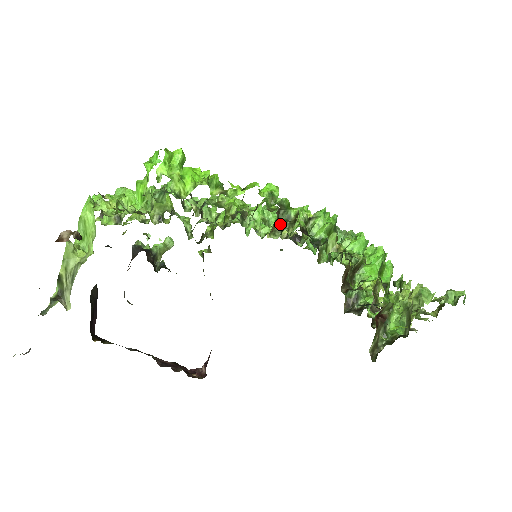
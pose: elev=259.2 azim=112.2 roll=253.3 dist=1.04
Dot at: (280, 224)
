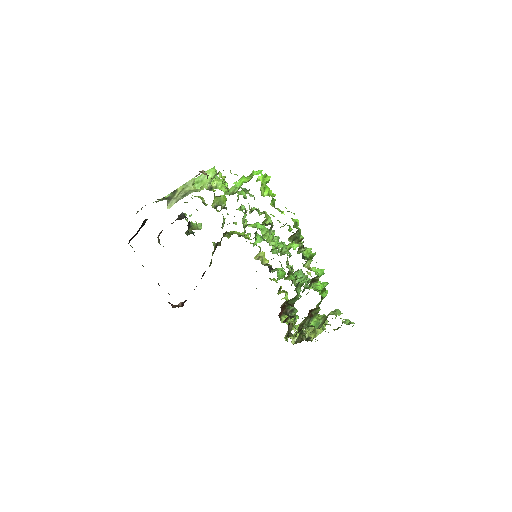
Dot at: (294, 237)
